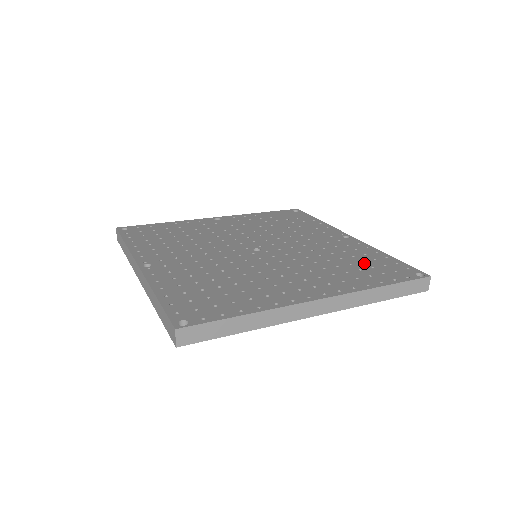
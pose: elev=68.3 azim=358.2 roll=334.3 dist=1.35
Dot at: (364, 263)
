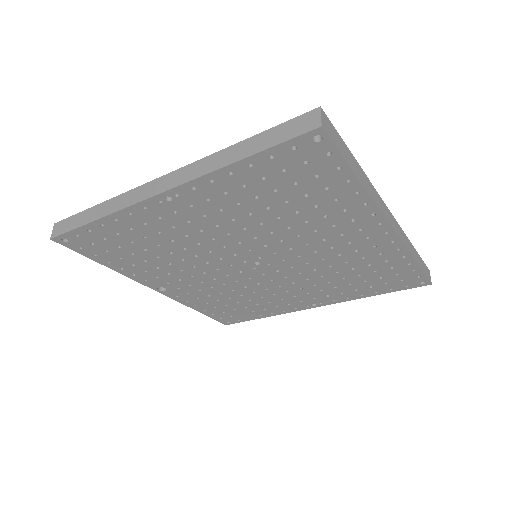
Dot at: occluded
